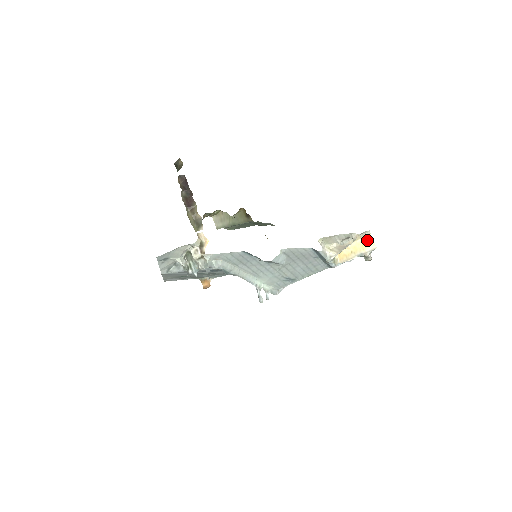
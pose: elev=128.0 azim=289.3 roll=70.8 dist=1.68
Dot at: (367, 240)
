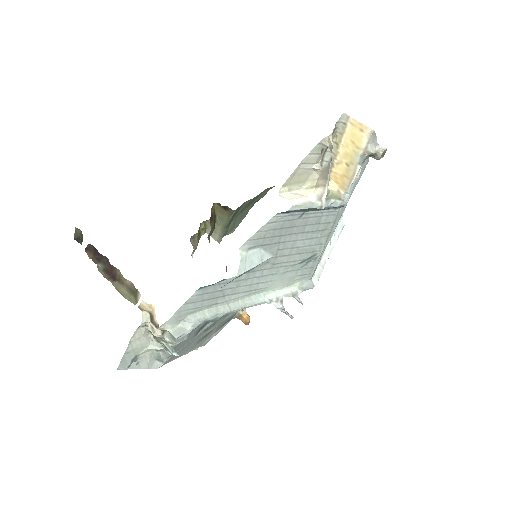
Dot at: (352, 130)
